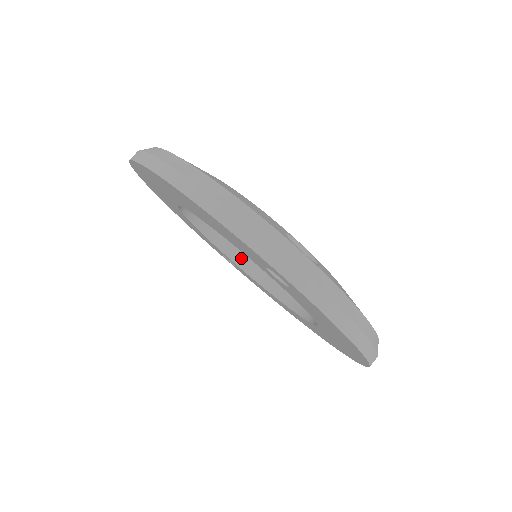
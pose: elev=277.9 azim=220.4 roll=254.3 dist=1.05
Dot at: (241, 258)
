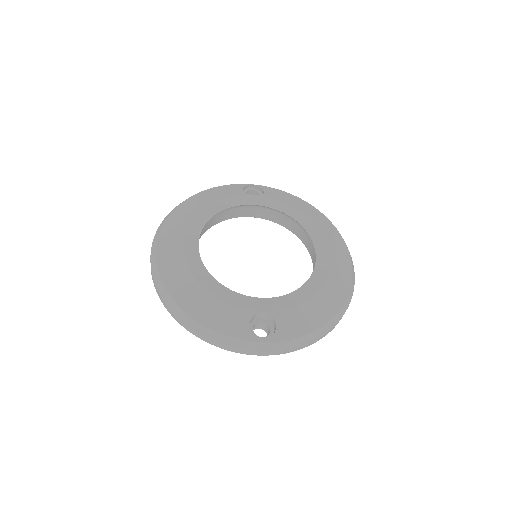
Dot at: (255, 213)
